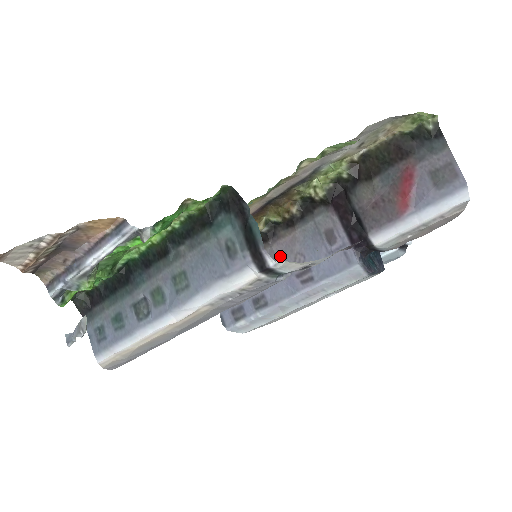
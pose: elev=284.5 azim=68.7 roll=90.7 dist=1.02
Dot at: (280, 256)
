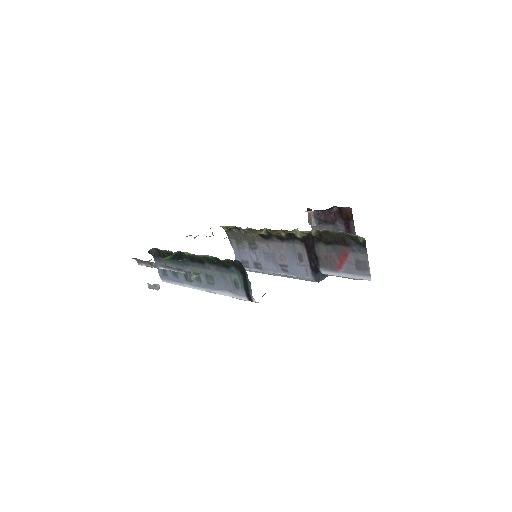
Dot at: (272, 250)
